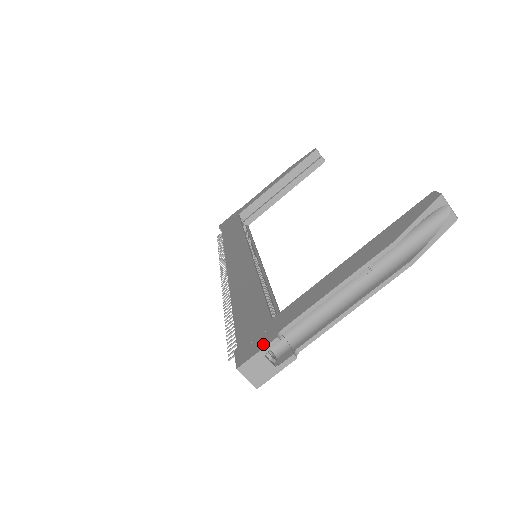
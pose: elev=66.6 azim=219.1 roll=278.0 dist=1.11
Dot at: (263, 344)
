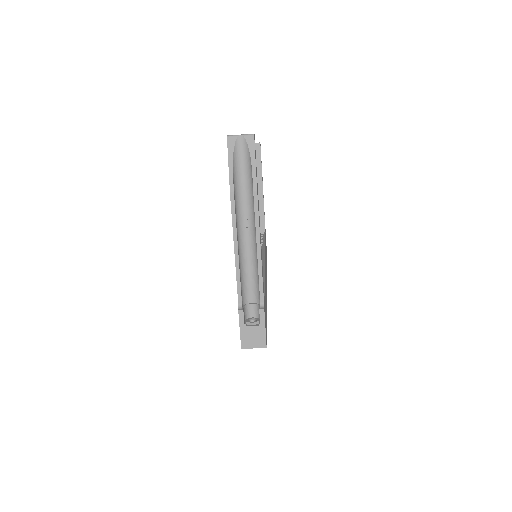
Dot at: (239, 321)
